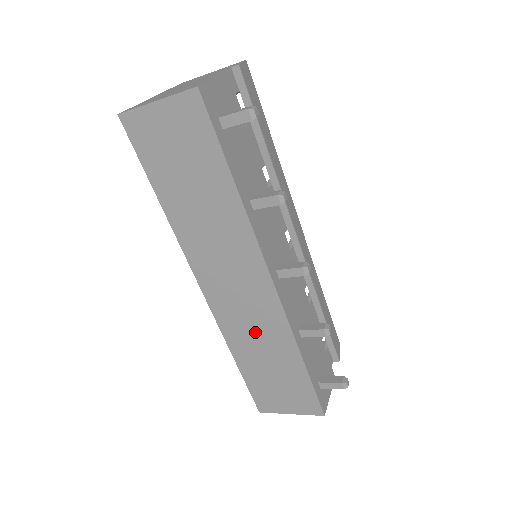
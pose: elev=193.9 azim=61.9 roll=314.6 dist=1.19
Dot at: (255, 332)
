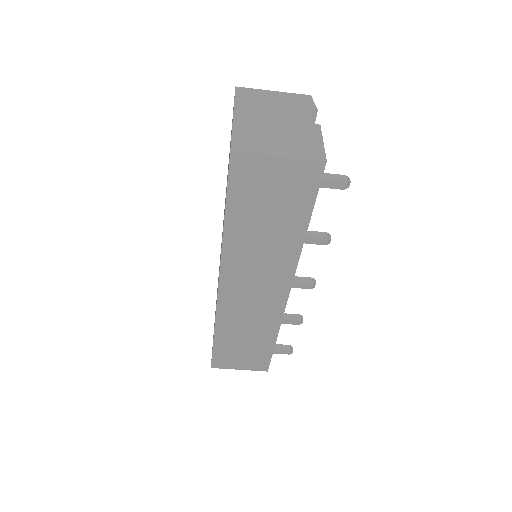
Dot at: (248, 320)
